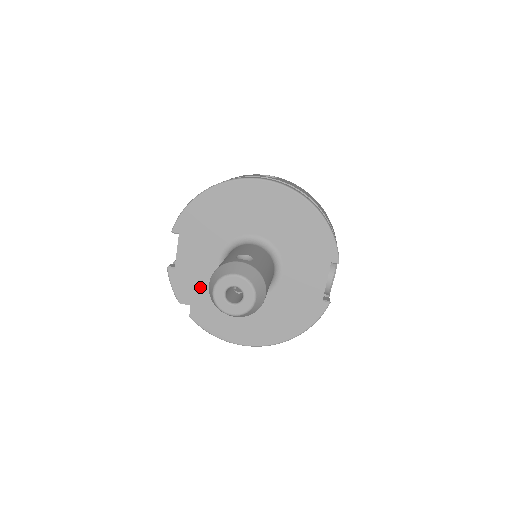
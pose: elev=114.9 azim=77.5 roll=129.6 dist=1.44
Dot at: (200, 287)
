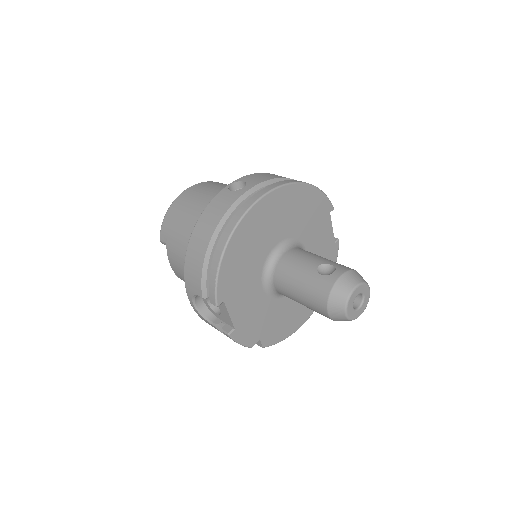
Dot at: (260, 321)
